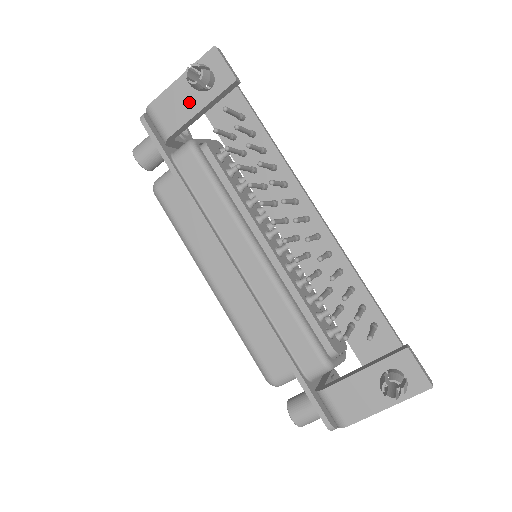
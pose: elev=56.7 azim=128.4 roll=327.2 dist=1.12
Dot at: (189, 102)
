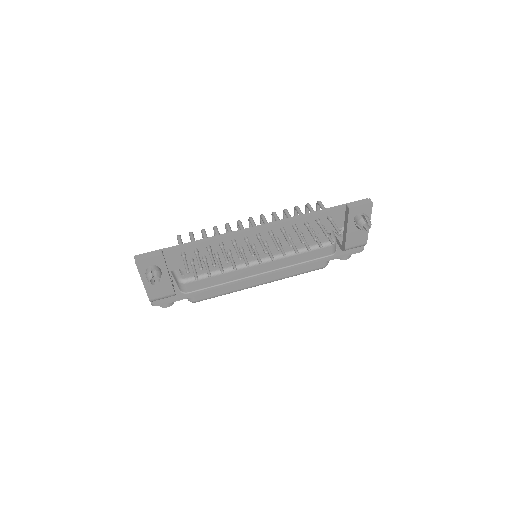
Dot at: (161, 281)
